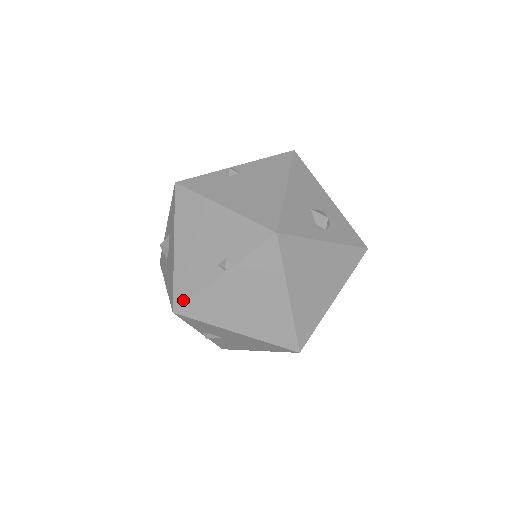
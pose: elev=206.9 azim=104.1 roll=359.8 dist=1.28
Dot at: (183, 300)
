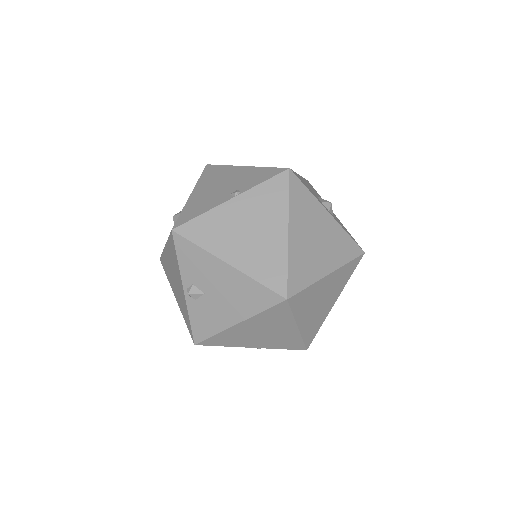
Dot at: (186, 220)
